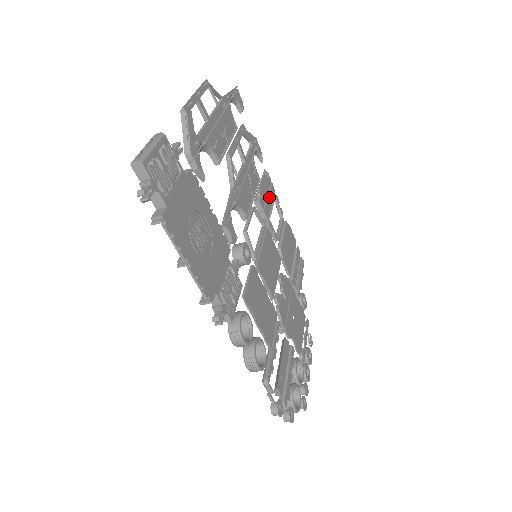
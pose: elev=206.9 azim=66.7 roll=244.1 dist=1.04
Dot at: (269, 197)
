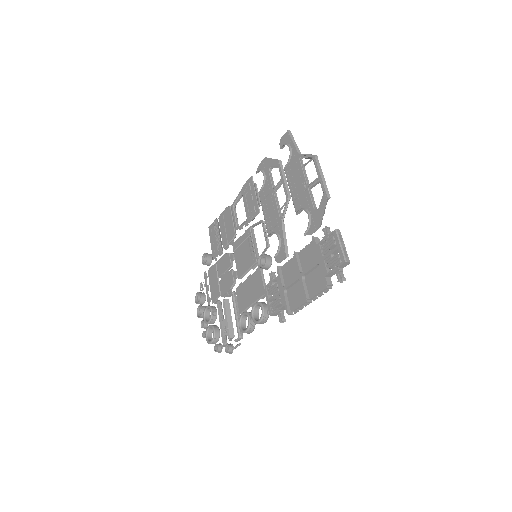
Dot at: (250, 201)
